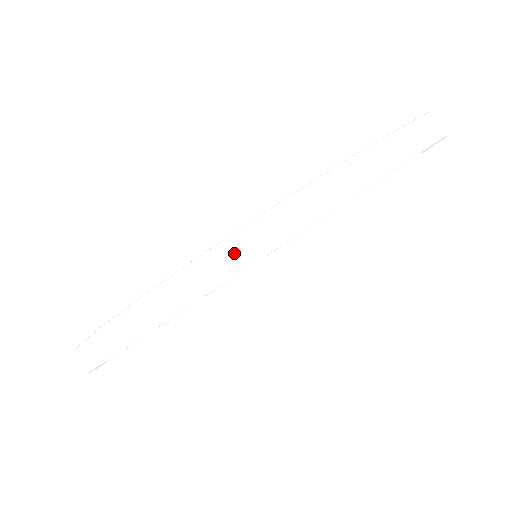
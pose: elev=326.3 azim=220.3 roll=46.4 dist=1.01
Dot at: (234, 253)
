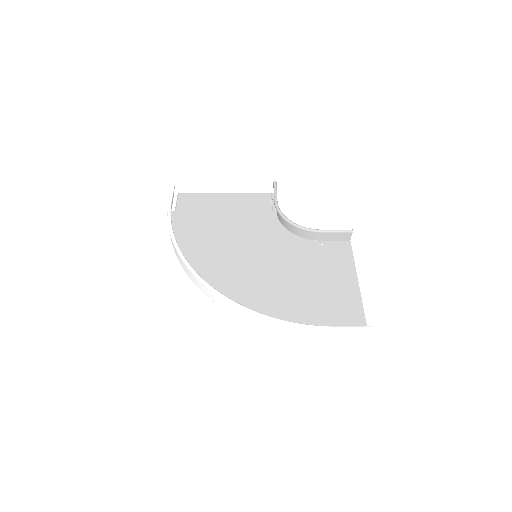
Dot at: (205, 289)
